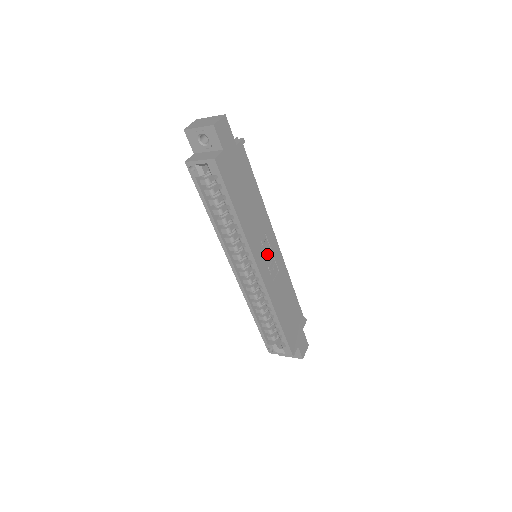
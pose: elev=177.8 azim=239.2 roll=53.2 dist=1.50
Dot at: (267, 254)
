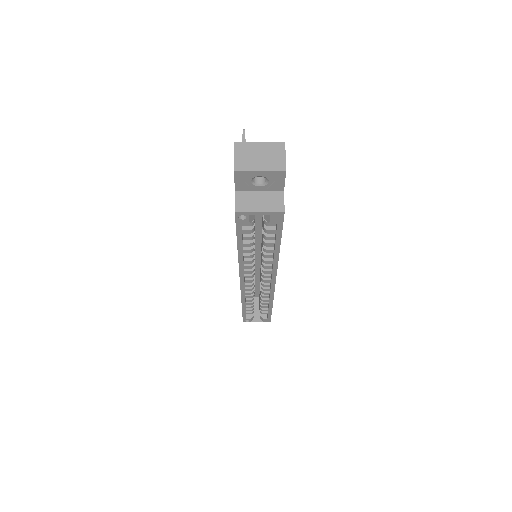
Dot at: occluded
